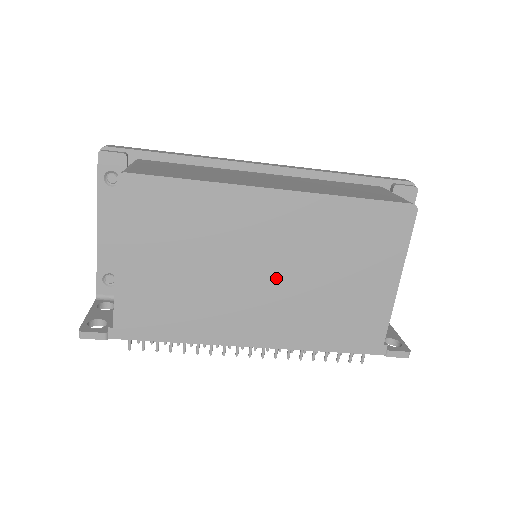
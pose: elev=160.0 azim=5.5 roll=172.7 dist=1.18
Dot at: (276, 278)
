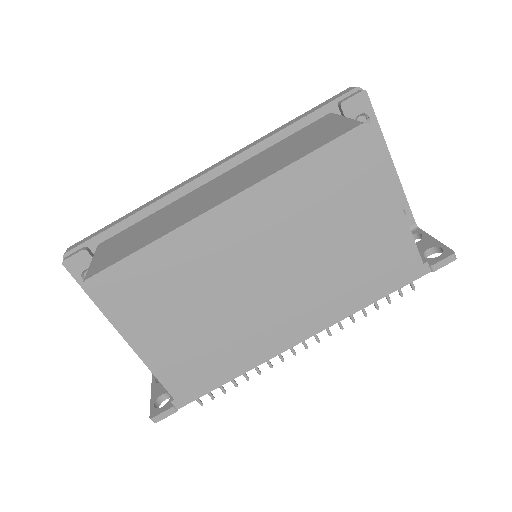
Dot at: (280, 275)
